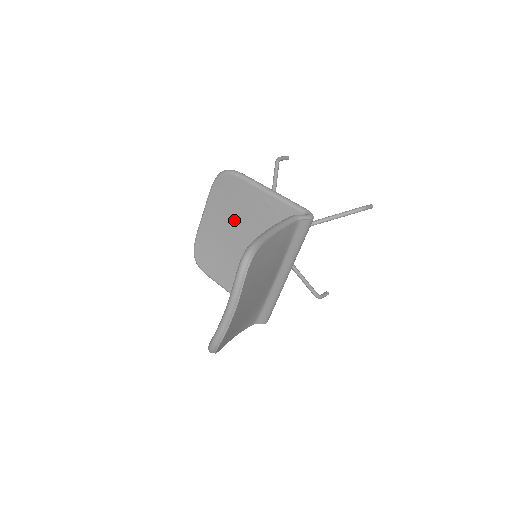
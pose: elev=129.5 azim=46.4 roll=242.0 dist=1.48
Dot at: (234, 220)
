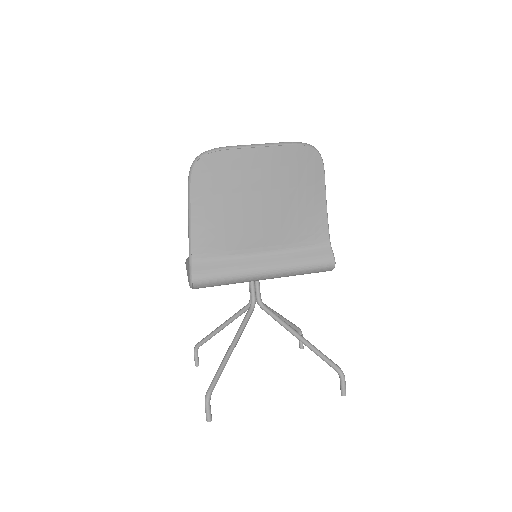
Dot at: occluded
